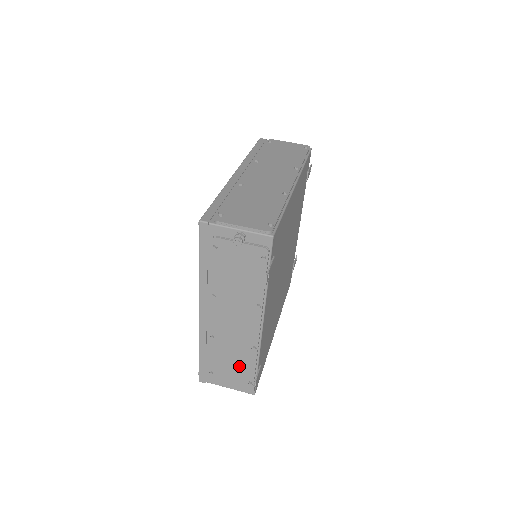
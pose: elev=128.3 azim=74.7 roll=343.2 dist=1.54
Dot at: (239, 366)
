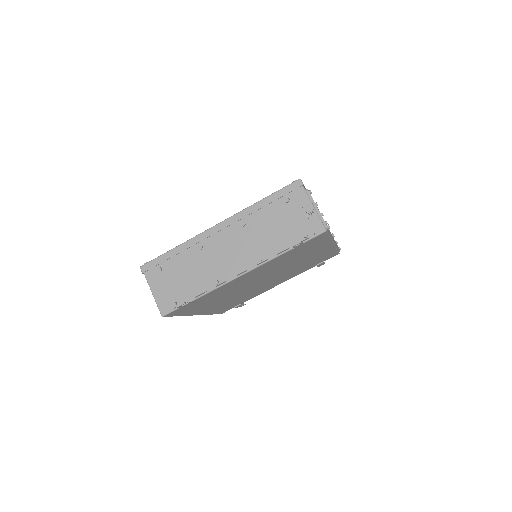
Dot at: (187, 284)
